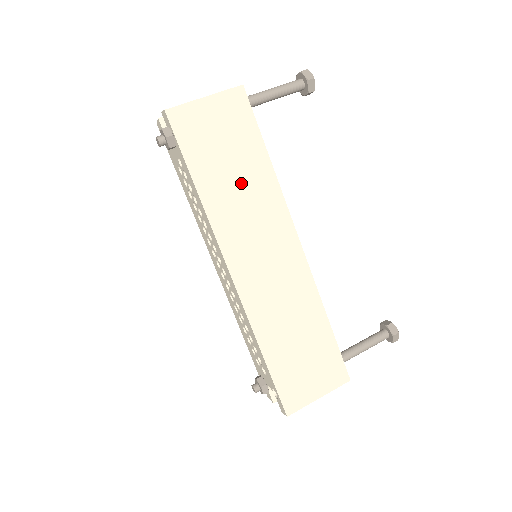
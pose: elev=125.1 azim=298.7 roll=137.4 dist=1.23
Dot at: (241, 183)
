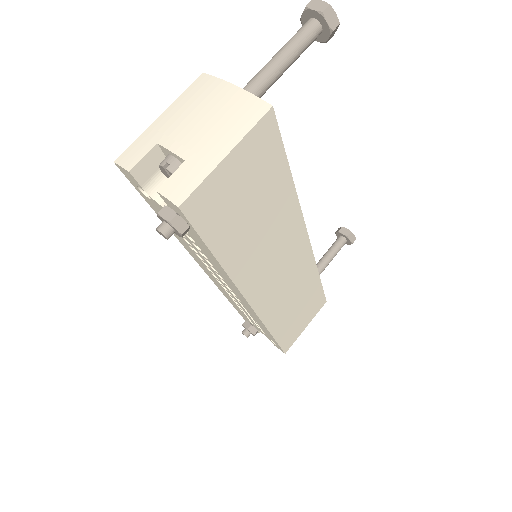
Dot at: (264, 227)
